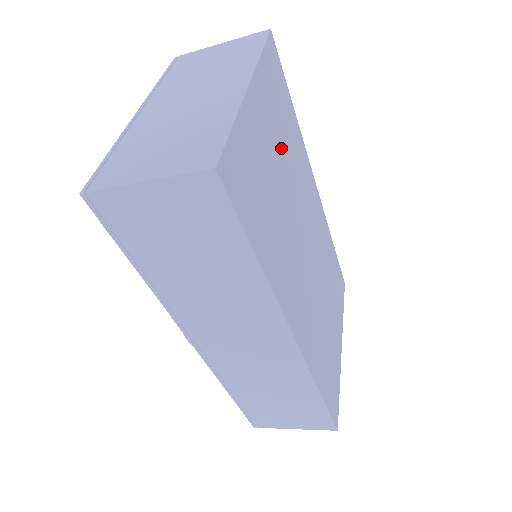
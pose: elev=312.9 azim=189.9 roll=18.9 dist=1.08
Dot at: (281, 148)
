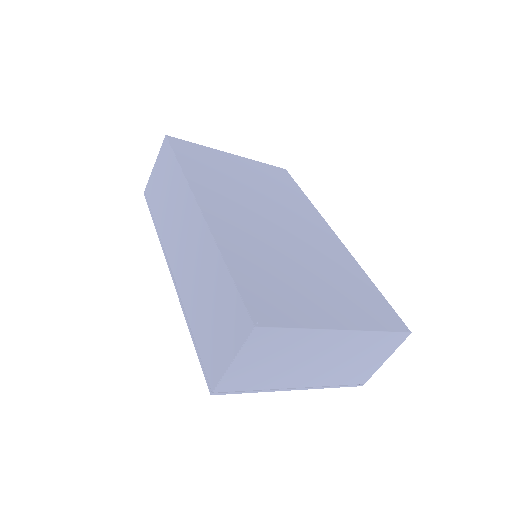
Dot at: (261, 182)
